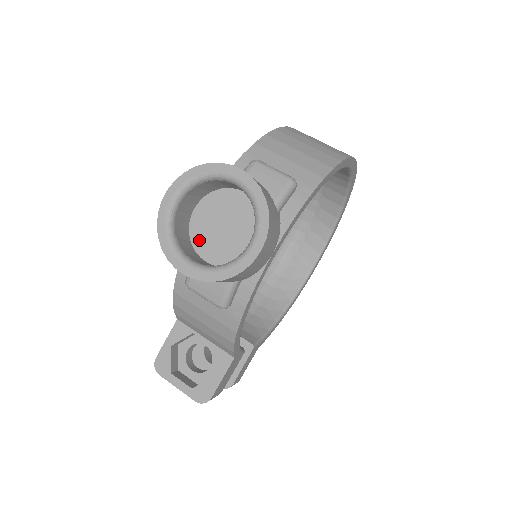
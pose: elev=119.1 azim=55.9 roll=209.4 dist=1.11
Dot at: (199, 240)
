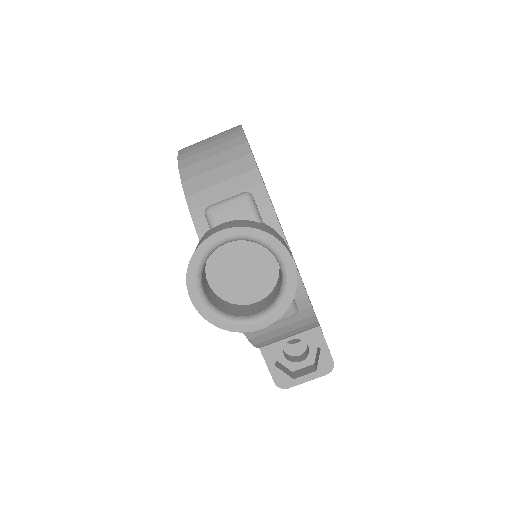
Dot at: (235, 296)
